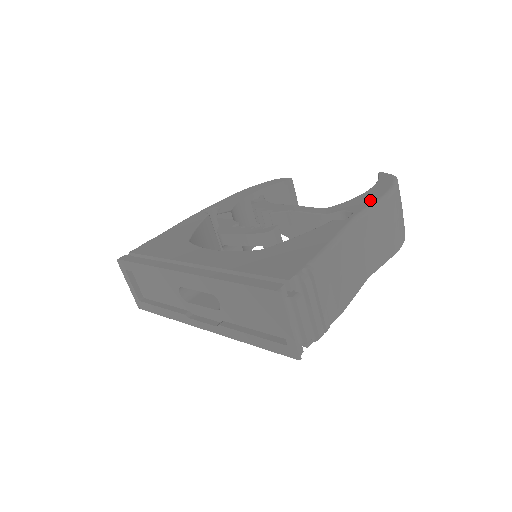
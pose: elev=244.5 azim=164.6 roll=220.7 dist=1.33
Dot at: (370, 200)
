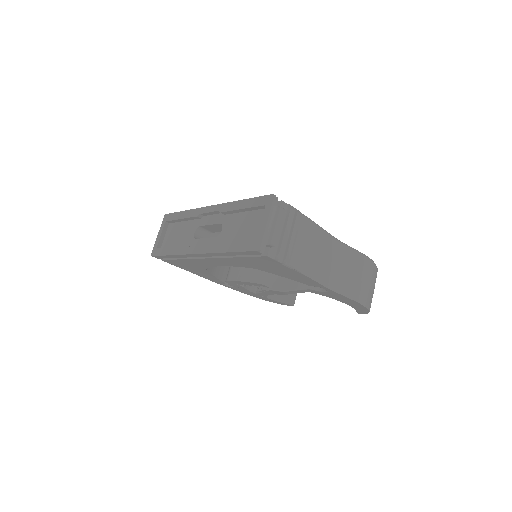
Dot at: occluded
